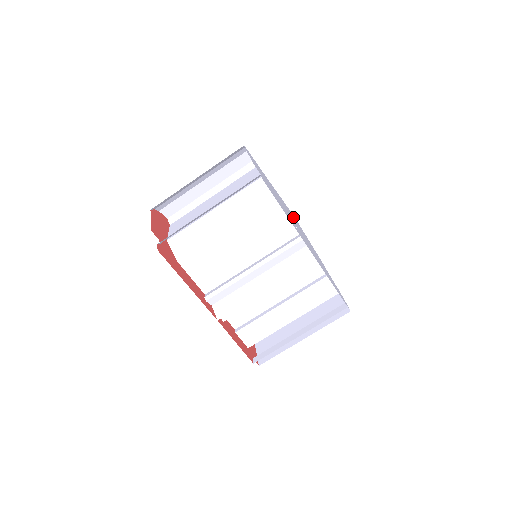
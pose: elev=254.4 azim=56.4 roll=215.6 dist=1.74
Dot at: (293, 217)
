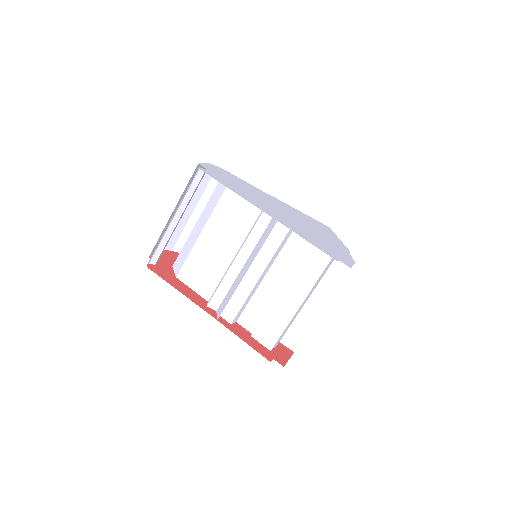
Dot at: (307, 219)
